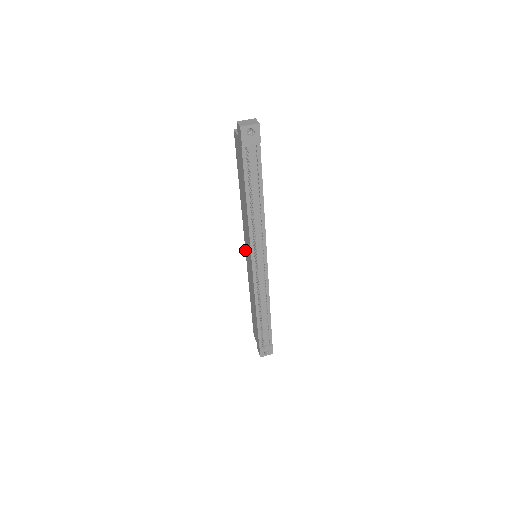
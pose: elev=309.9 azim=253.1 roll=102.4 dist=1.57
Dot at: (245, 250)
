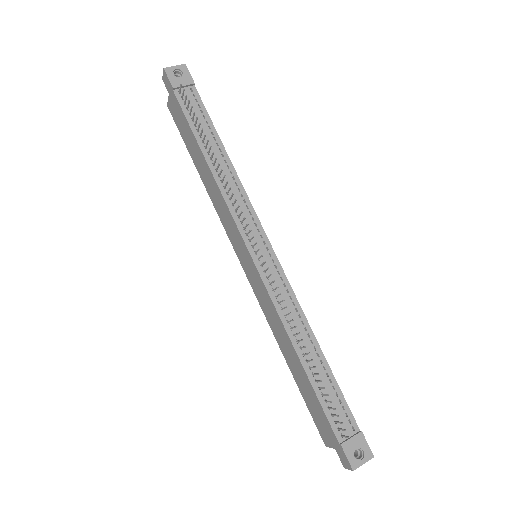
Dot at: occluded
